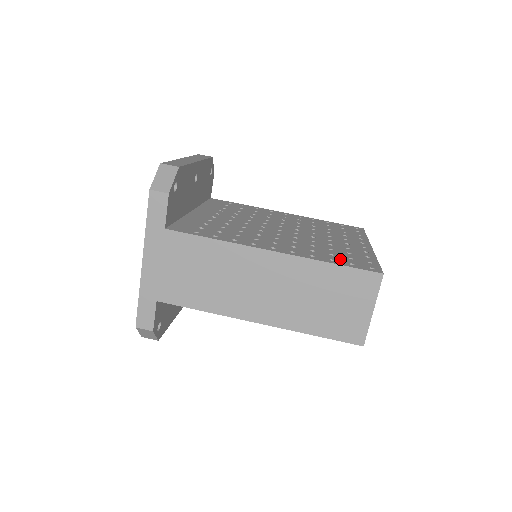
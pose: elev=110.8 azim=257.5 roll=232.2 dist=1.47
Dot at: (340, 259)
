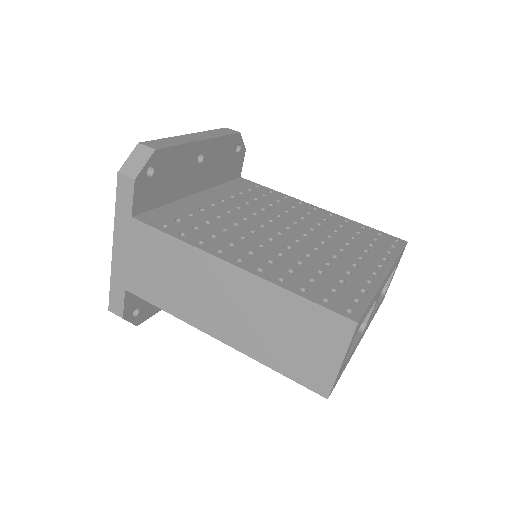
Dot at: (316, 289)
